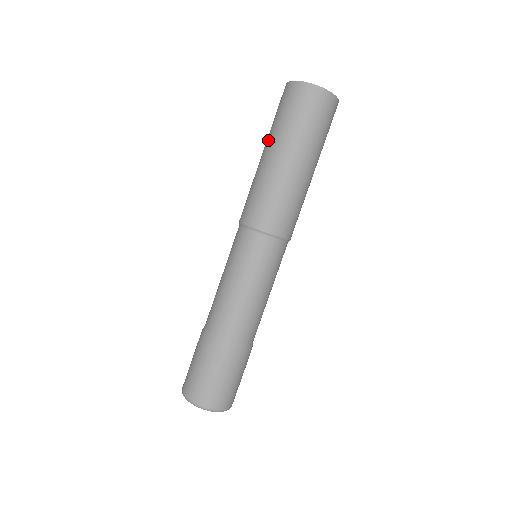
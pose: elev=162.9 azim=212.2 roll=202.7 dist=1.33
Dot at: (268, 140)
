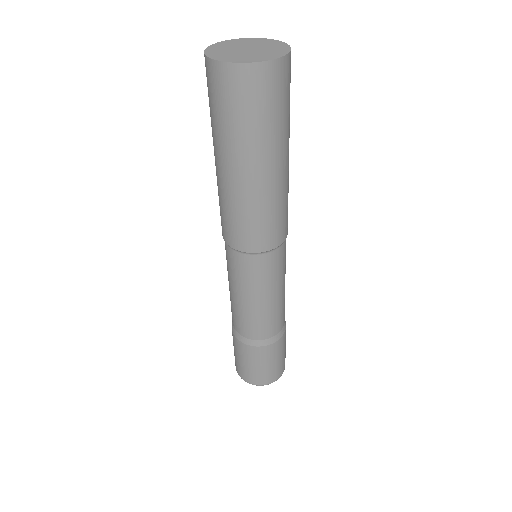
Dot at: occluded
